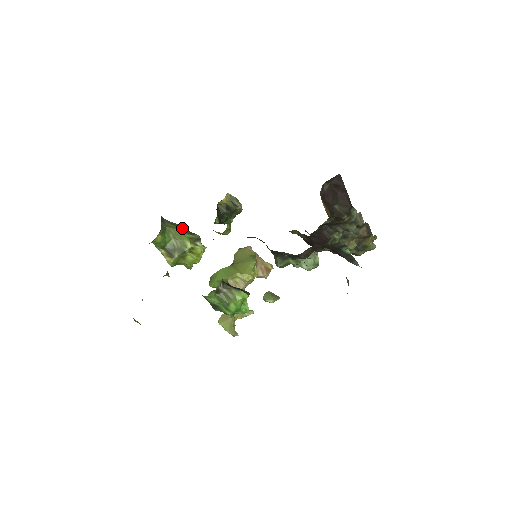
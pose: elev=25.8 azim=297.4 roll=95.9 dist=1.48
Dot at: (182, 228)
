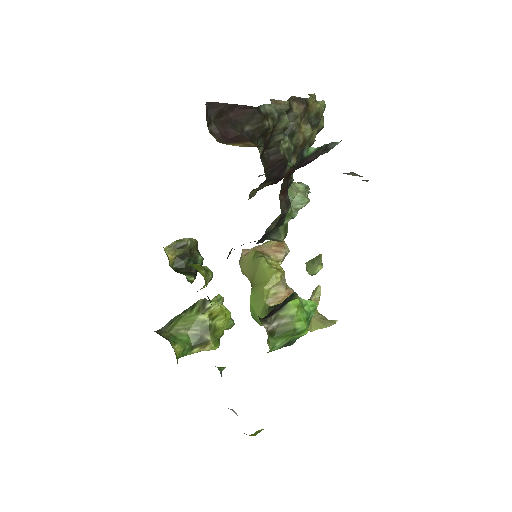
Dot at: (182, 314)
